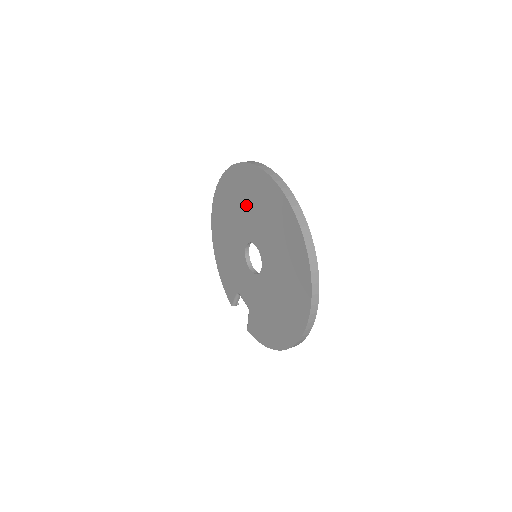
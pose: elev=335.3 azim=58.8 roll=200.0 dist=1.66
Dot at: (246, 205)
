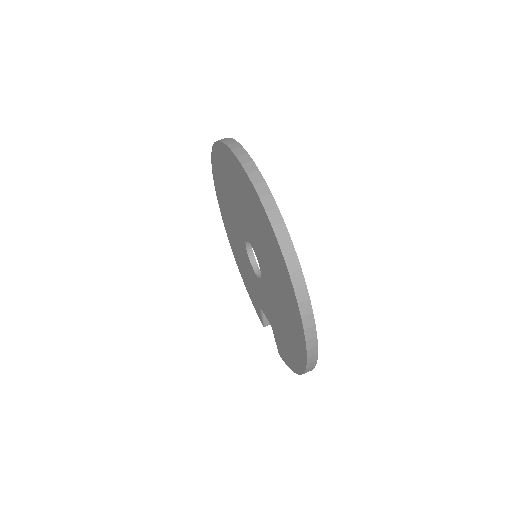
Dot at: (230, 195)
